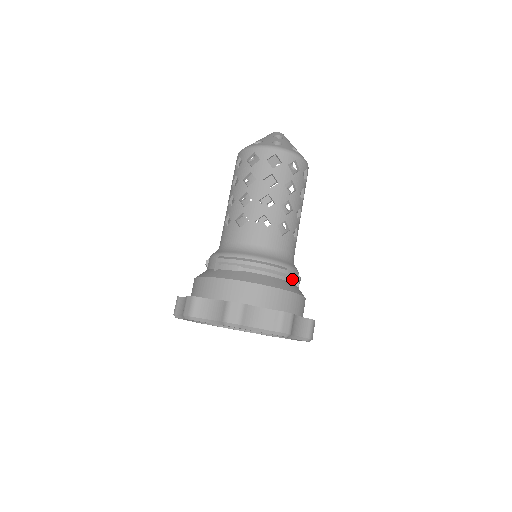
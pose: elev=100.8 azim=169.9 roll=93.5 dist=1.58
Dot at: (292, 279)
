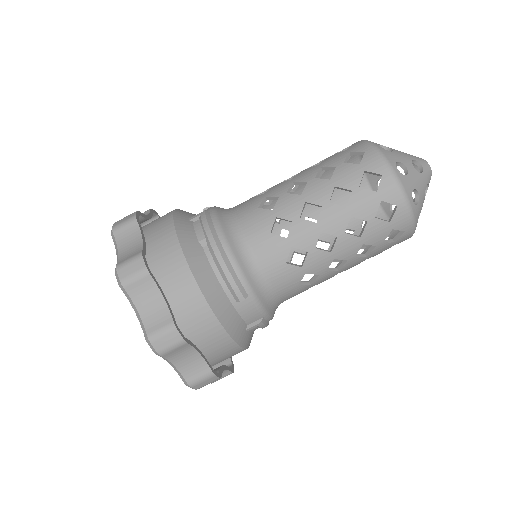
Dot at: (245, 313)
